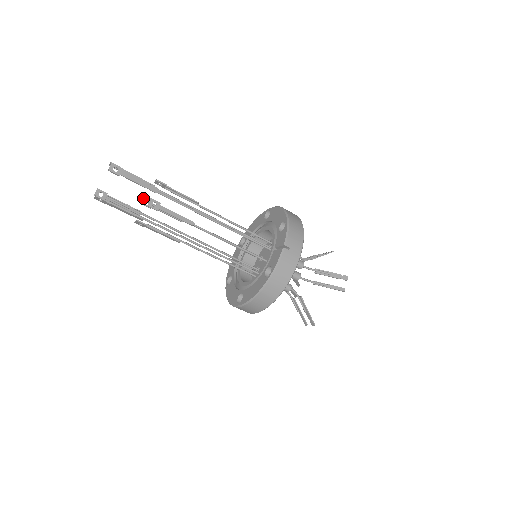
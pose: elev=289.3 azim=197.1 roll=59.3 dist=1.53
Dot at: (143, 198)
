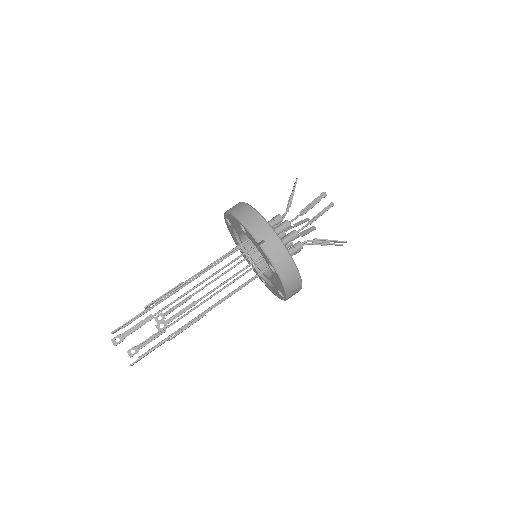
Dot at: occluded
